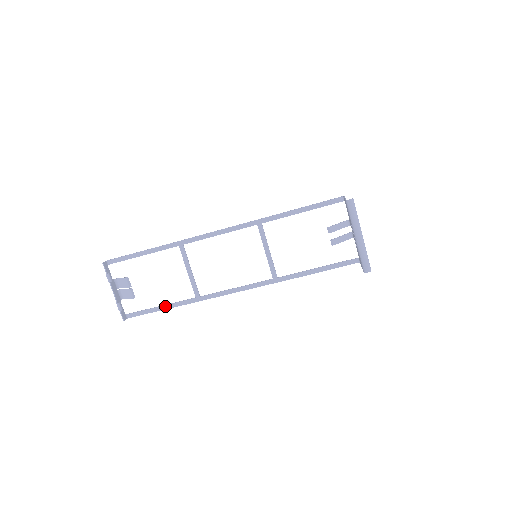
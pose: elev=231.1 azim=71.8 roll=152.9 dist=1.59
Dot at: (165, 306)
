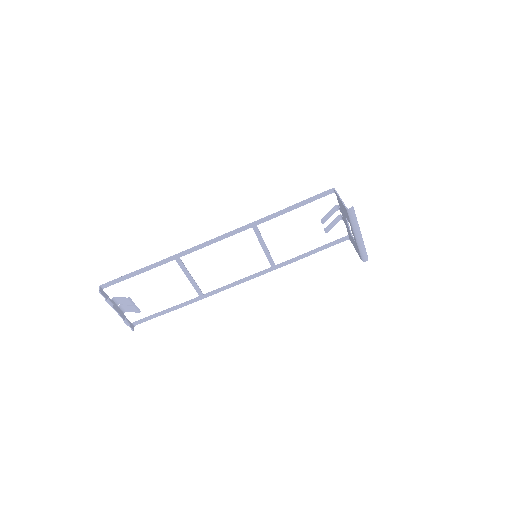
Dot at: (171, 309)
